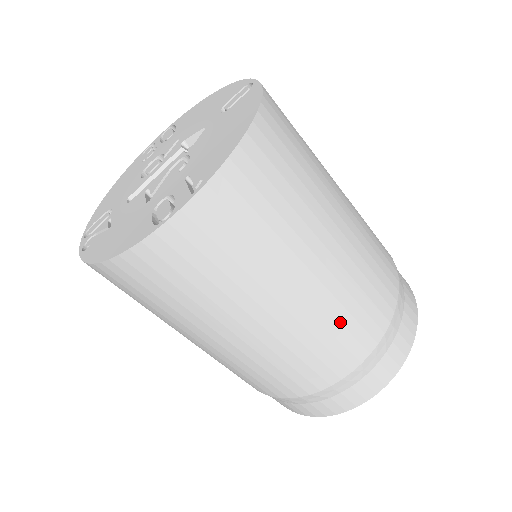
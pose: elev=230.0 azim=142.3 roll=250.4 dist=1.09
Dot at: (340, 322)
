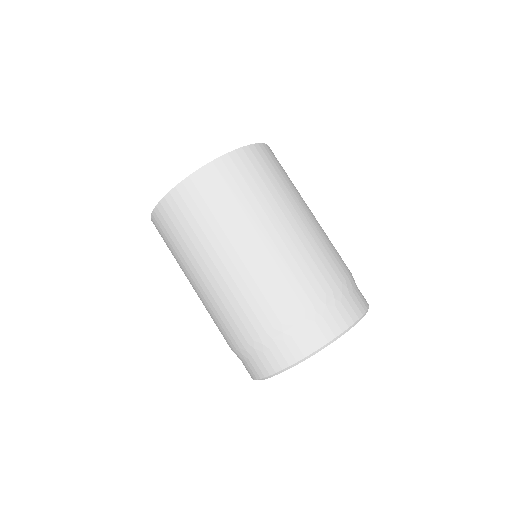
Dot at: (244, 297)
